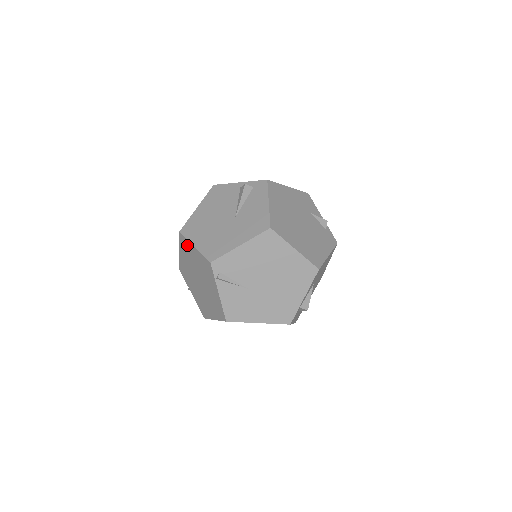
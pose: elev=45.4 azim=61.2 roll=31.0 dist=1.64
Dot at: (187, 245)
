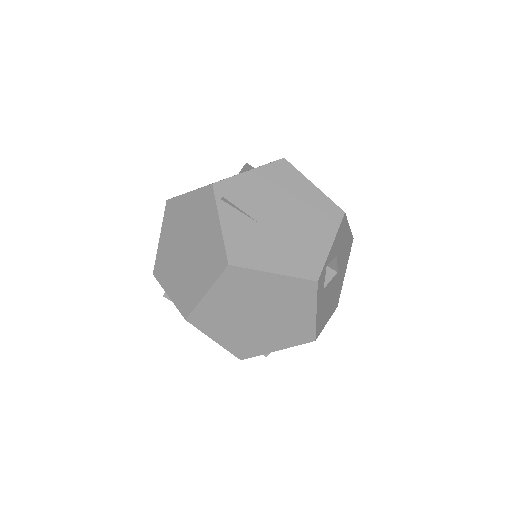
Dot at: (176, 206)
